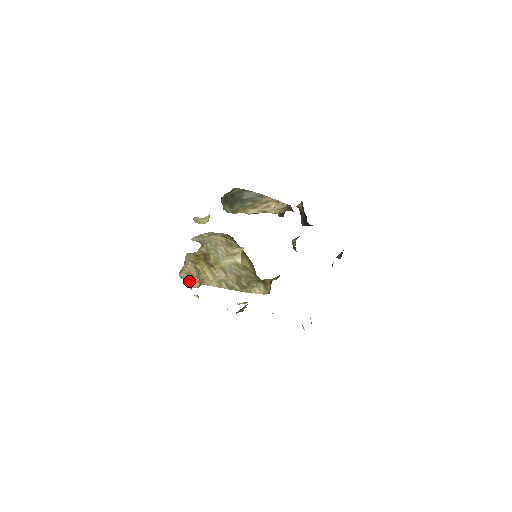
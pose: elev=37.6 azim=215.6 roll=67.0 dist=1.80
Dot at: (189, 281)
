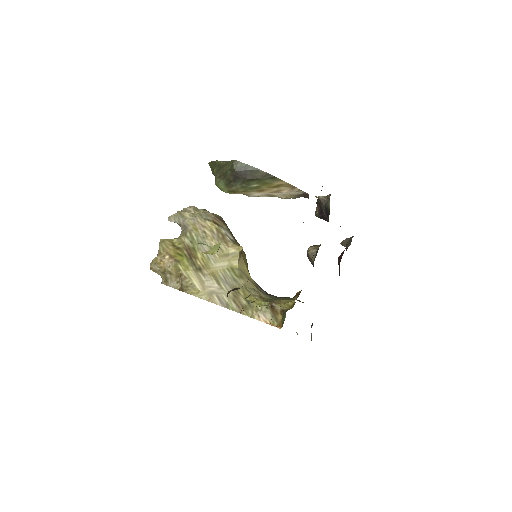
Dot at: (163, 276)
